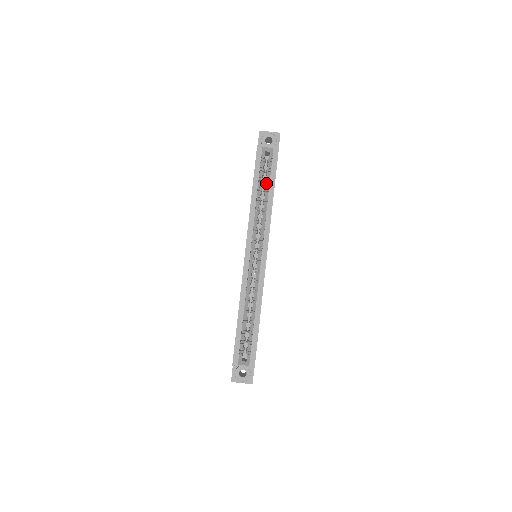
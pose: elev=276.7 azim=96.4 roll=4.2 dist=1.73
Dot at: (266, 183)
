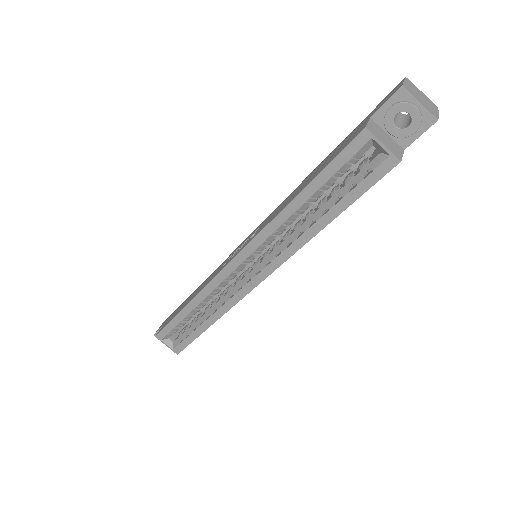
Dot at: (333, 194)
